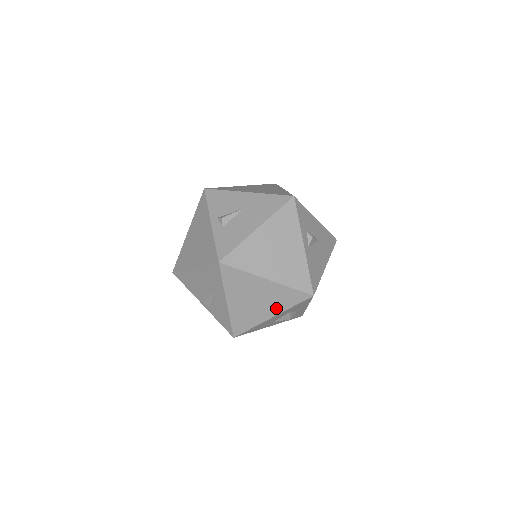
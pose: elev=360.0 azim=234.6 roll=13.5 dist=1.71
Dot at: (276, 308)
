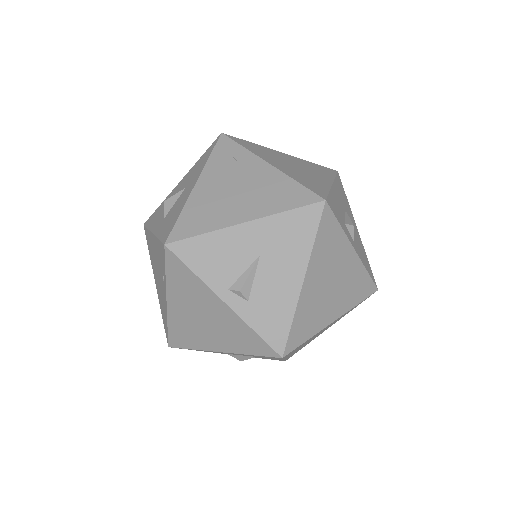
Dot at: (335, 322)
